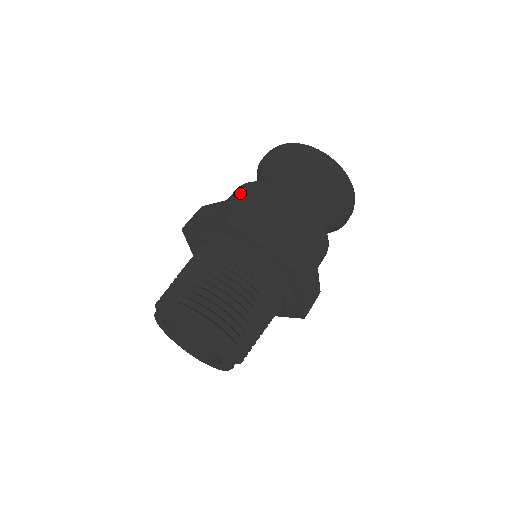
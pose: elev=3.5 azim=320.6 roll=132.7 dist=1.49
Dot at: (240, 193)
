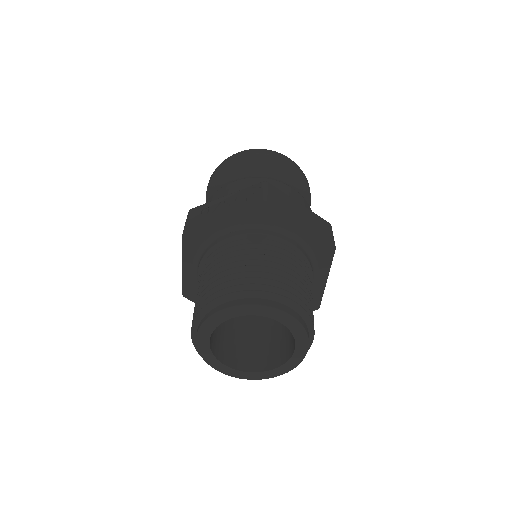
Dot at: (236, 189)
